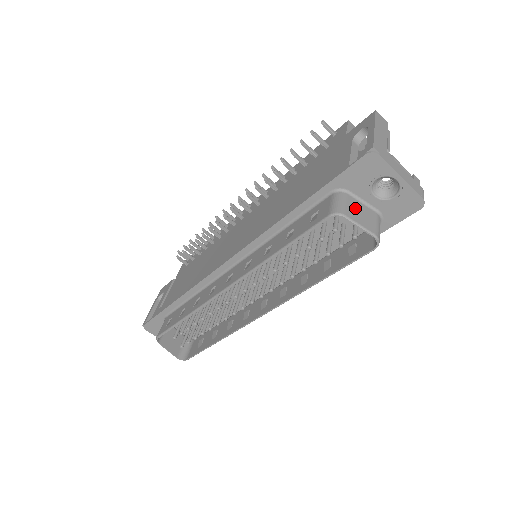
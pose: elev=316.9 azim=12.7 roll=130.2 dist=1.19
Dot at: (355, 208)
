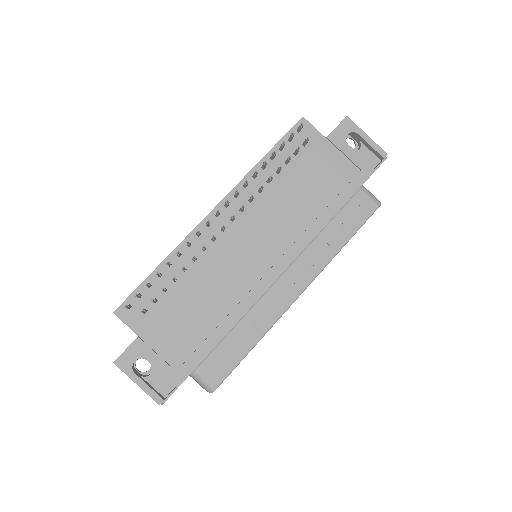
Dot at: occluded
